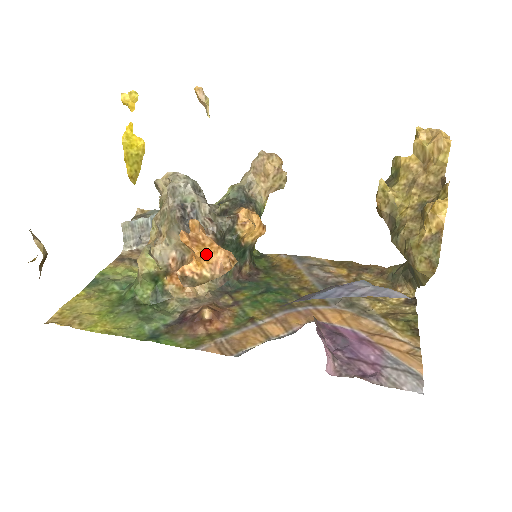
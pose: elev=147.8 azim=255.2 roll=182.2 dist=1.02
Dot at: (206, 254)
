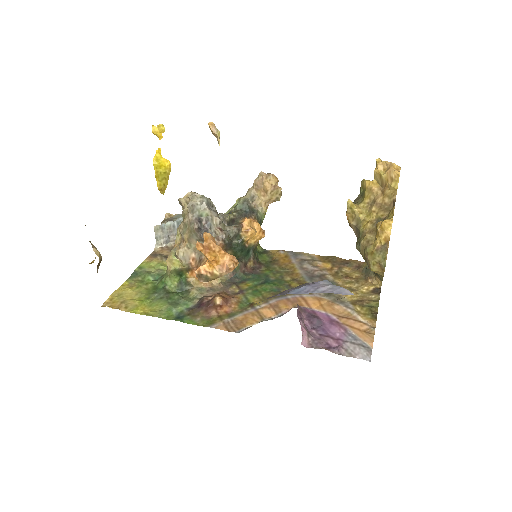
Dot at: (216, 259)
